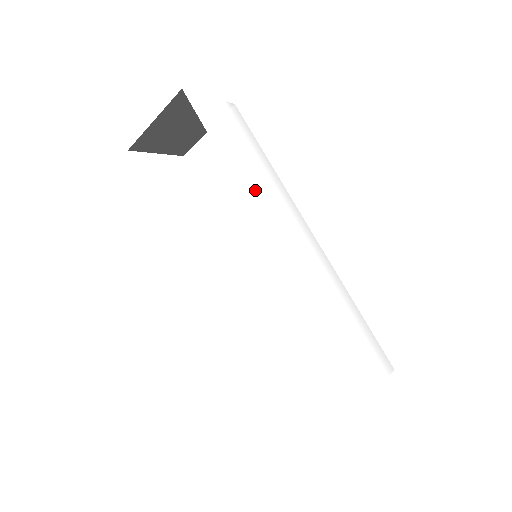
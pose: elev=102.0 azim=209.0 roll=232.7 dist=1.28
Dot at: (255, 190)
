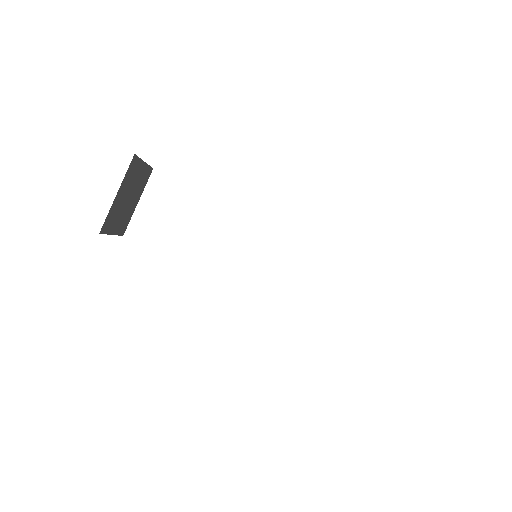
Dot at: occluded
